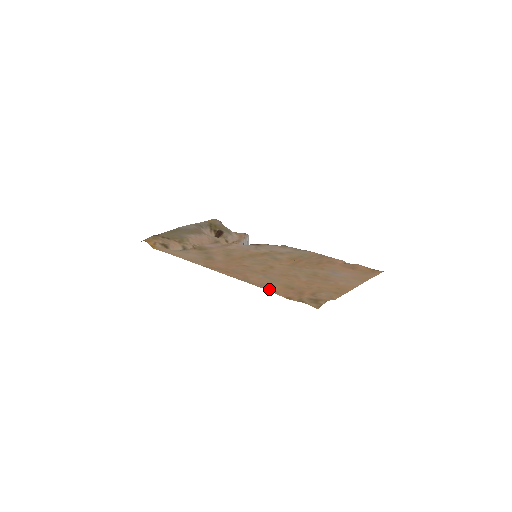
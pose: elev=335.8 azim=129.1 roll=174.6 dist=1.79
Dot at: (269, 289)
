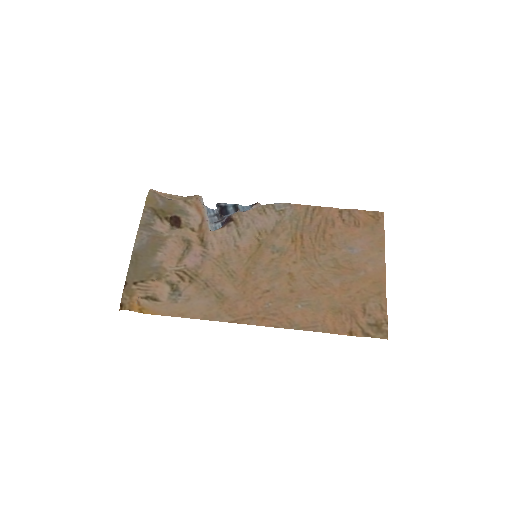
Dot at: (326, 330)
